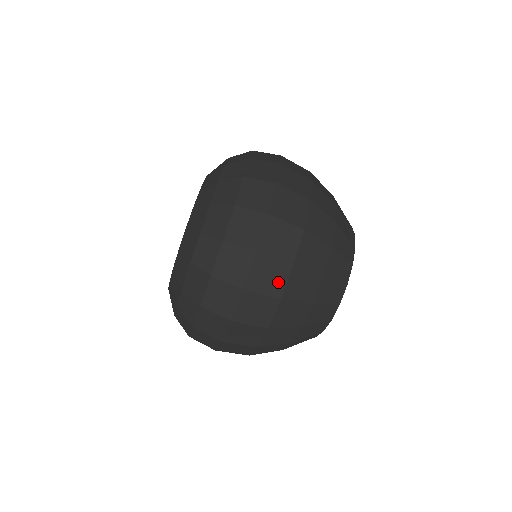
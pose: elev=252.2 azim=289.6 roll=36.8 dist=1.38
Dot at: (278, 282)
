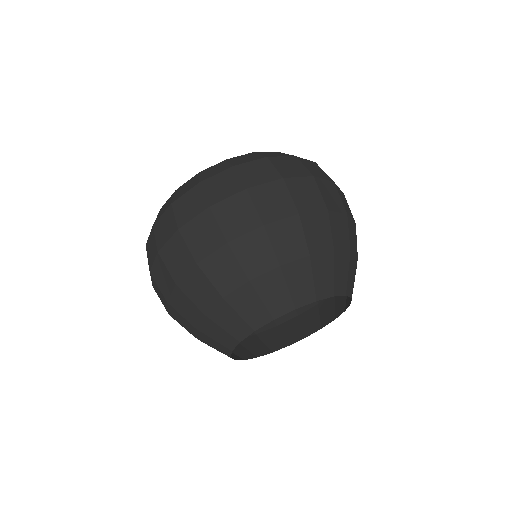
Dot at: (205, 247)
